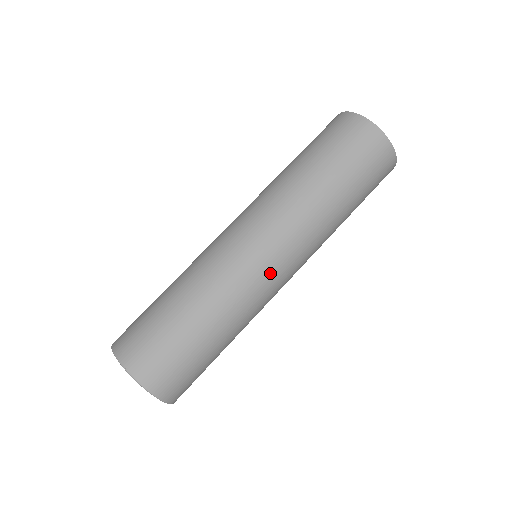
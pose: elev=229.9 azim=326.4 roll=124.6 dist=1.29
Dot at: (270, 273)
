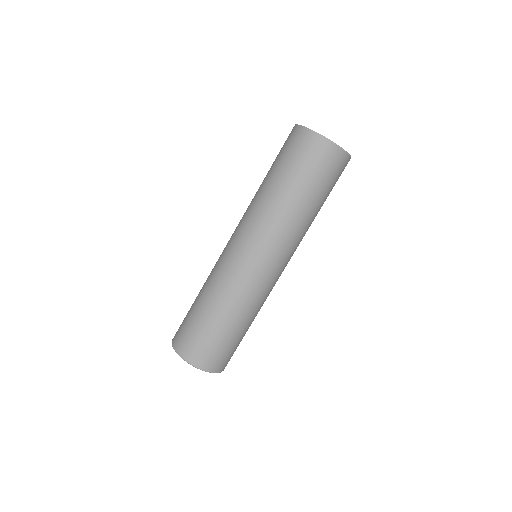
Dot at: (260, 271)
